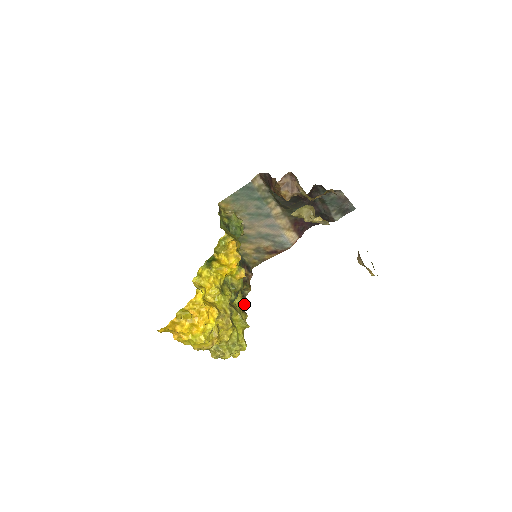
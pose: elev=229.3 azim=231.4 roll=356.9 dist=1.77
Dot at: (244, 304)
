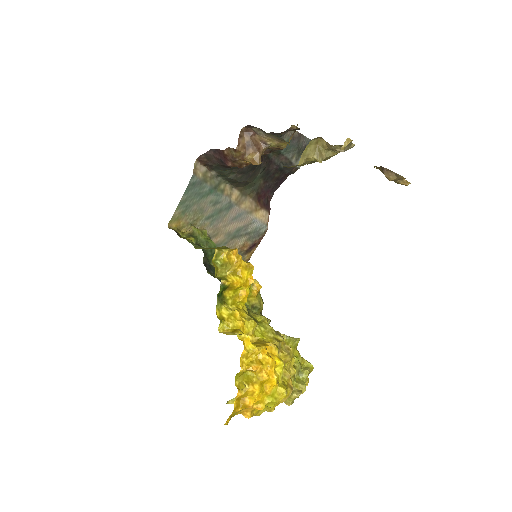
Dot at: occluded
